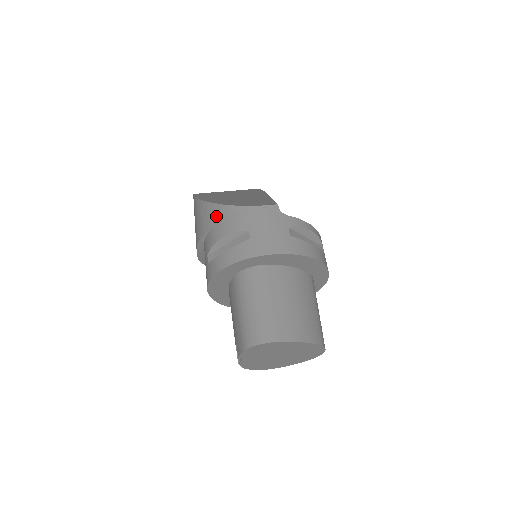
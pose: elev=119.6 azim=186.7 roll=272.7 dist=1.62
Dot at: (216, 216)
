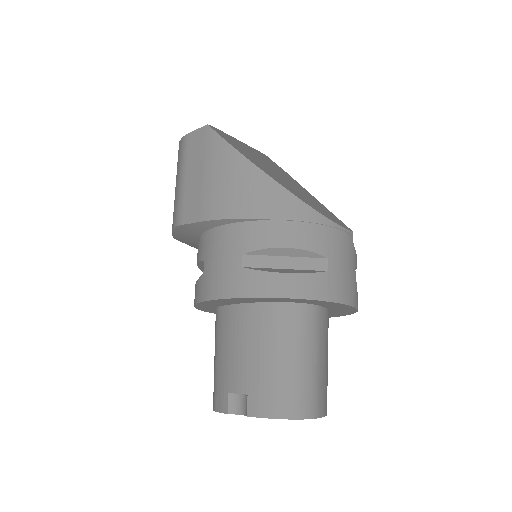
Dot at: (281, 207)
